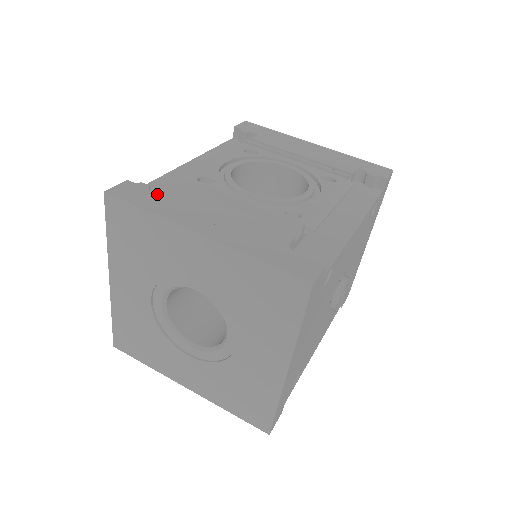
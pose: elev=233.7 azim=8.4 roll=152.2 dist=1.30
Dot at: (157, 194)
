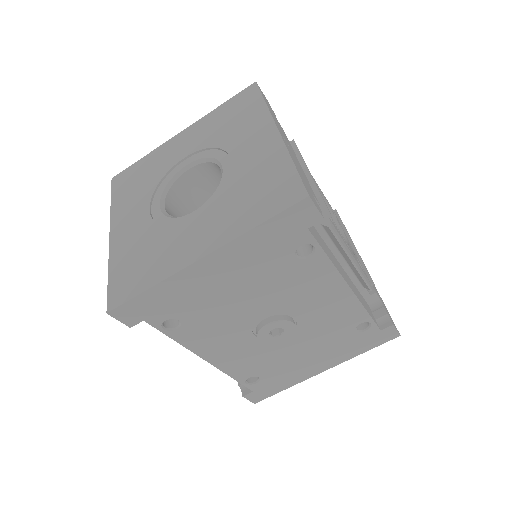
Dot at: occluded
